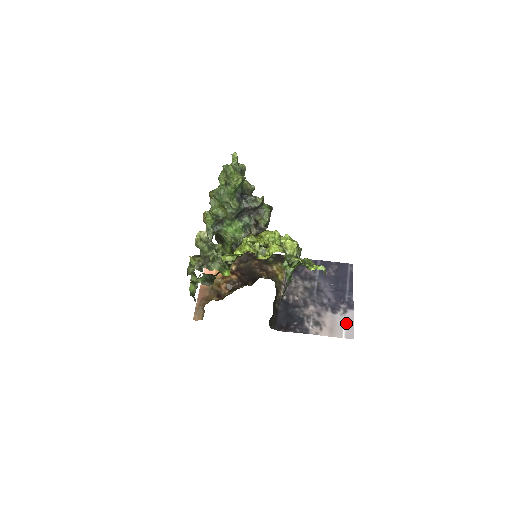
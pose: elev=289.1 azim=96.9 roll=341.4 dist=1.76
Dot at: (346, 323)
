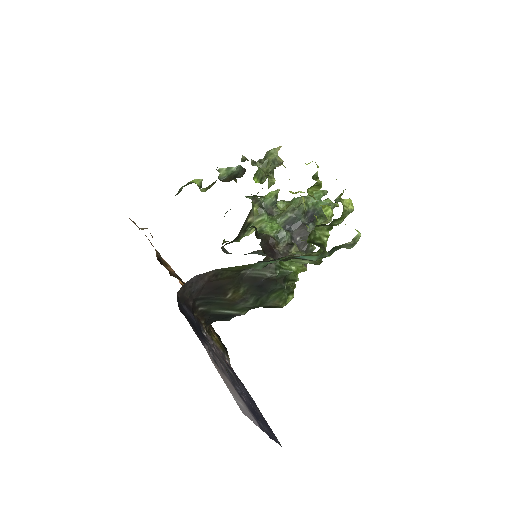
Dot at: (245, 408)
